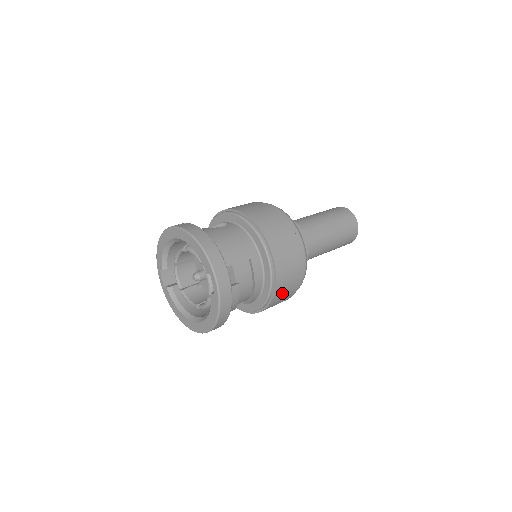
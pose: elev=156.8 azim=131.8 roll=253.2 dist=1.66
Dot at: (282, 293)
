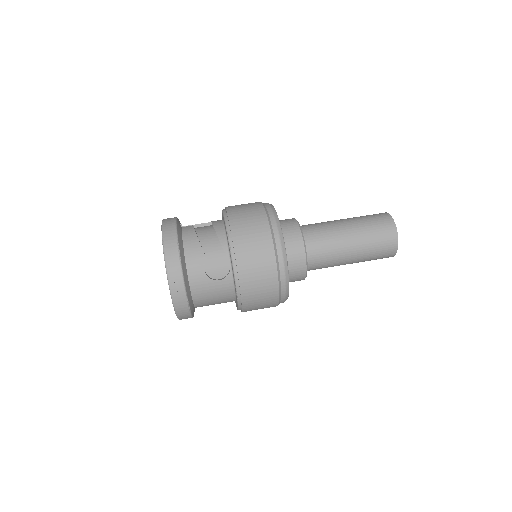
Dot at: occluded
